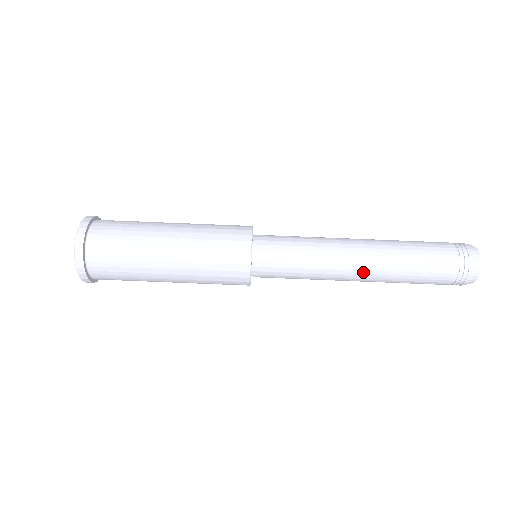
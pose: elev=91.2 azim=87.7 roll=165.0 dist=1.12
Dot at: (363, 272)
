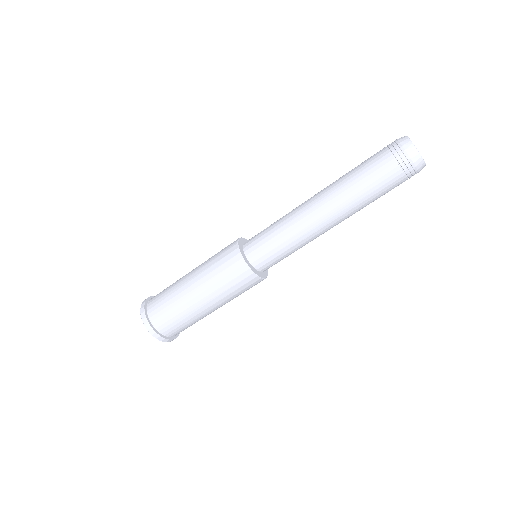
Dot at: occluded
